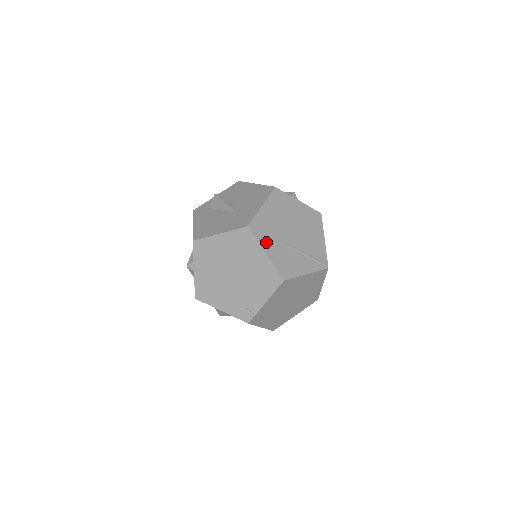
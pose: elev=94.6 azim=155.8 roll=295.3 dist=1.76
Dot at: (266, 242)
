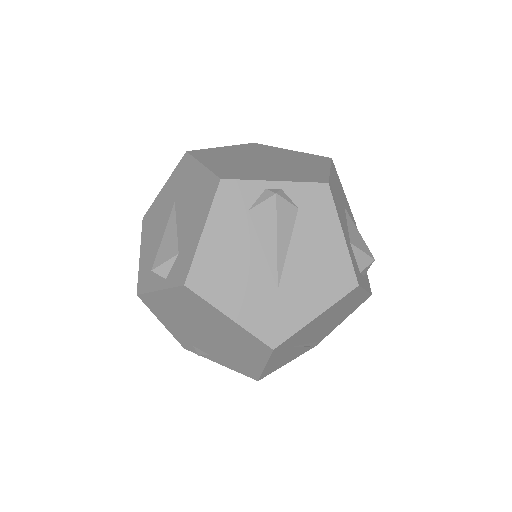
Dot at: (278, 355)
